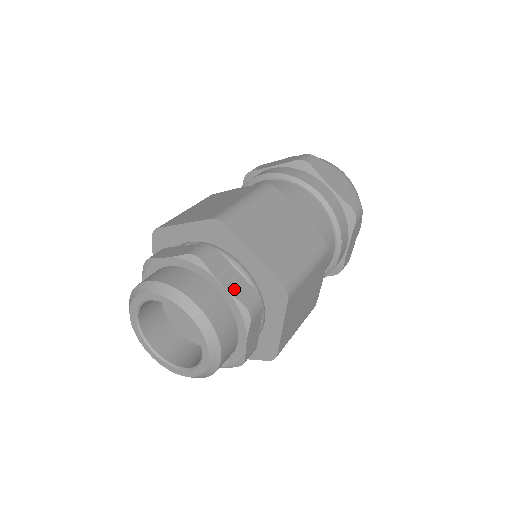
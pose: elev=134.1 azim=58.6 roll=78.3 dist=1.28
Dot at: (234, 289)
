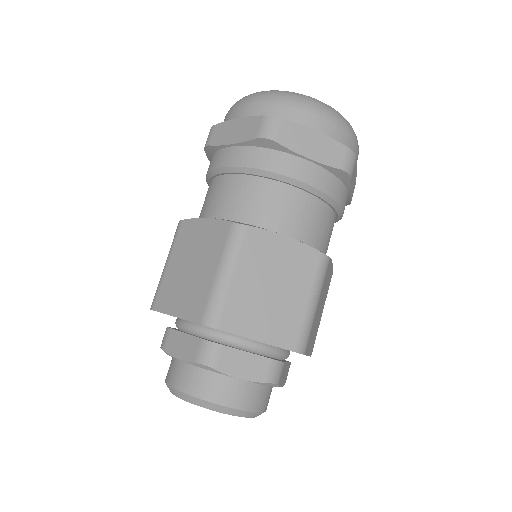
Dot at: (252, 374)
